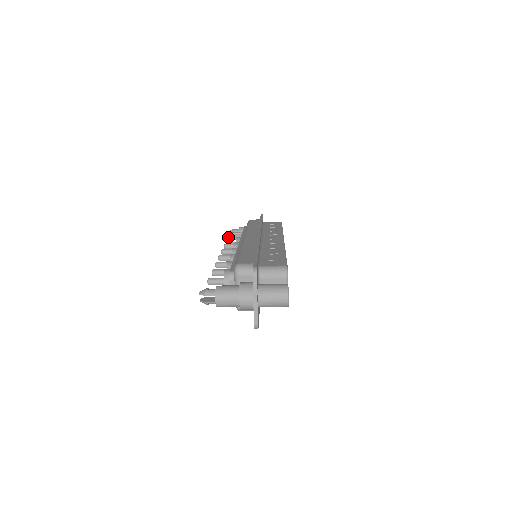
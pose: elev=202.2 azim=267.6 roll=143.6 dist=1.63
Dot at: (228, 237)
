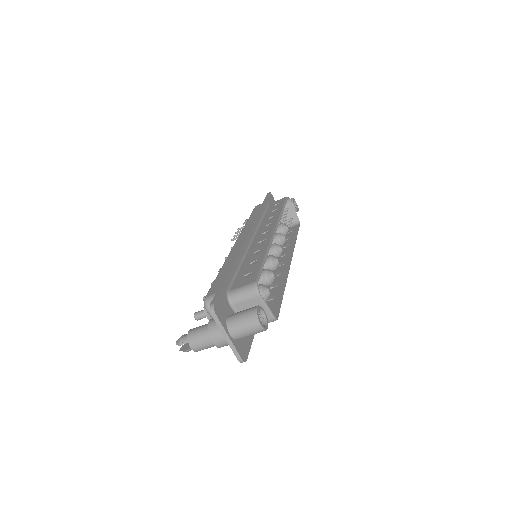
Dot at: (236, 236)
